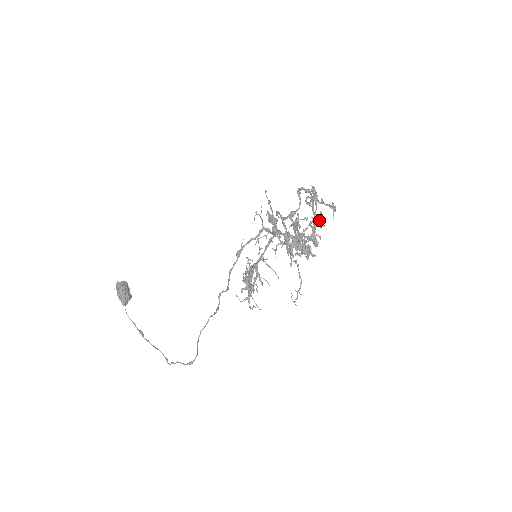
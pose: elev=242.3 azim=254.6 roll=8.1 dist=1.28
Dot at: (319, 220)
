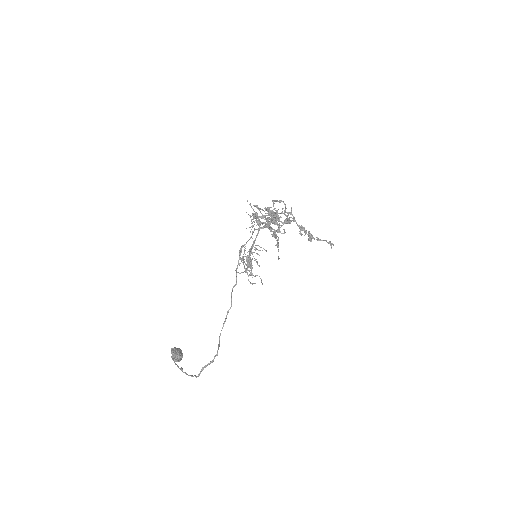
Dot at: (291, 212)
